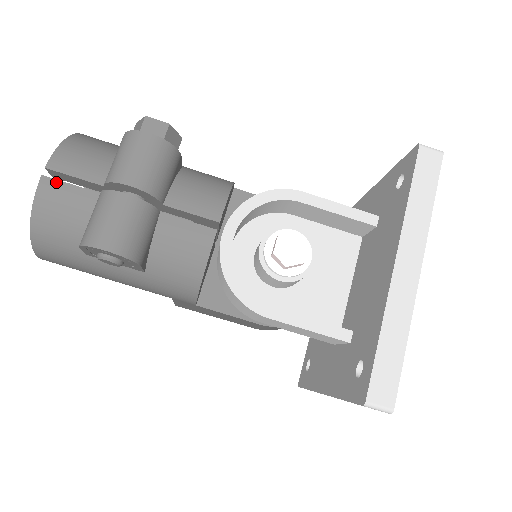
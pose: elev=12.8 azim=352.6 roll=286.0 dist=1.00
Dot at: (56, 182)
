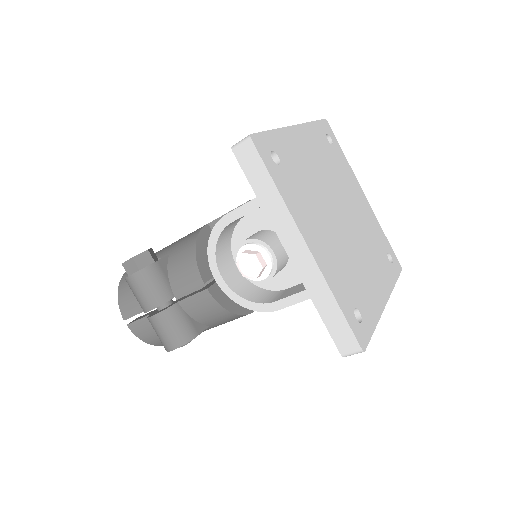
Dot at: (133, 324)
